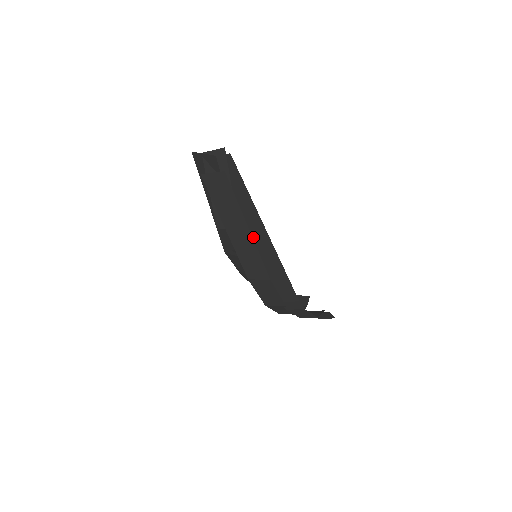
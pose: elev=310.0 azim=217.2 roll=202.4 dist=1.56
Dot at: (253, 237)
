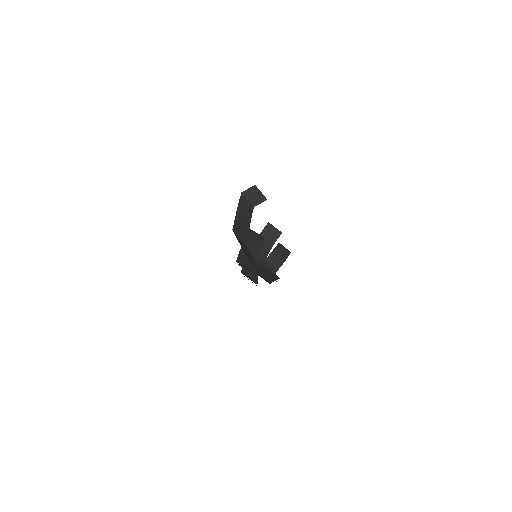
Dot at: (261, 271)
